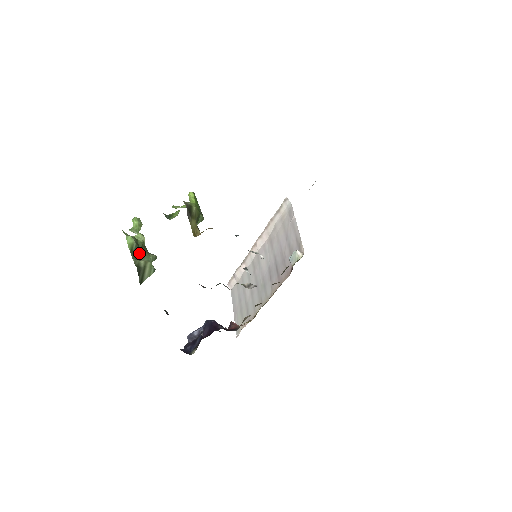
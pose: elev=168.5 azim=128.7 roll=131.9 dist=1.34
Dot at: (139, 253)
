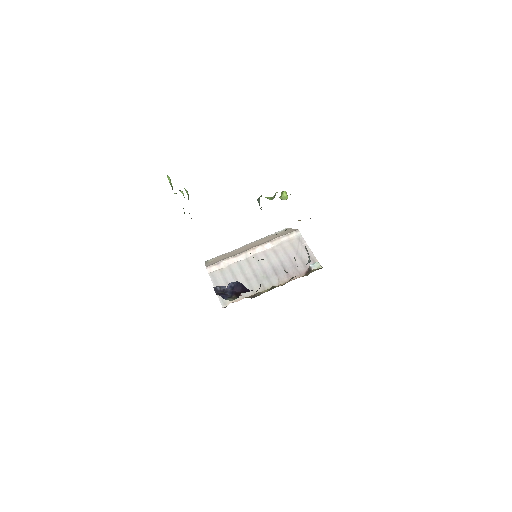
Dot at: occluded
